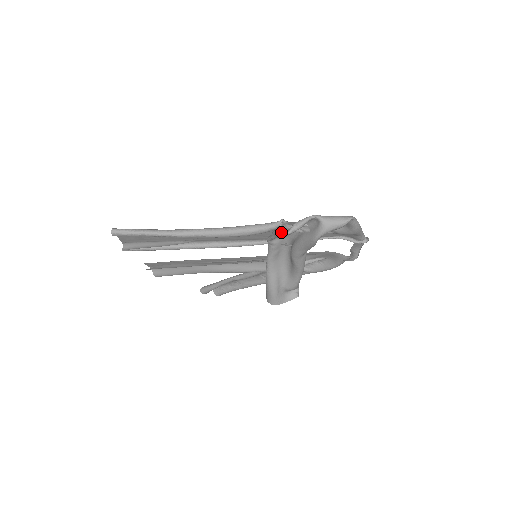
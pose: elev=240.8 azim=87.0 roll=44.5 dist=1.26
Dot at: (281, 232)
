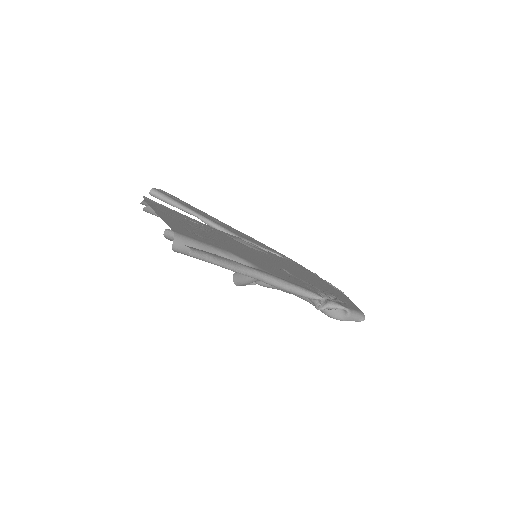
Dot at: (317, 308)
